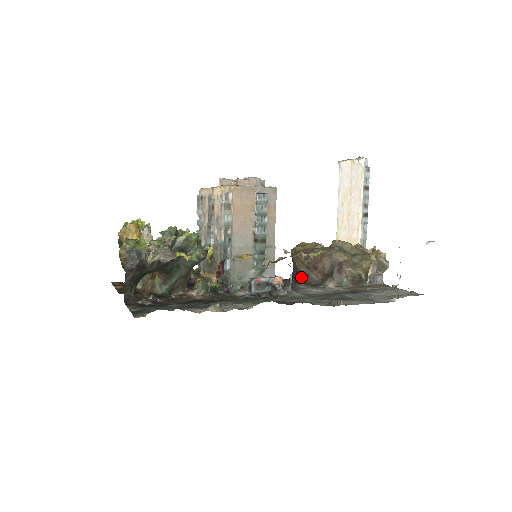
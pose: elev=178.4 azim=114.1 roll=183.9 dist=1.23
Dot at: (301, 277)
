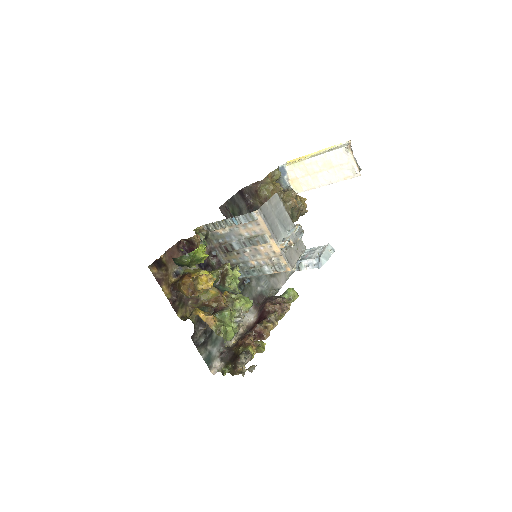
Dot at: (254, 207)
